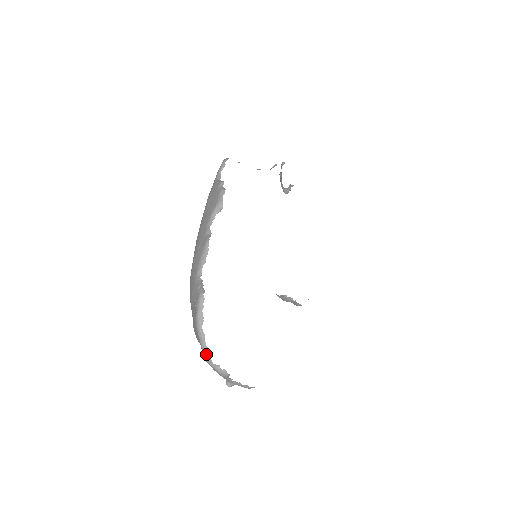
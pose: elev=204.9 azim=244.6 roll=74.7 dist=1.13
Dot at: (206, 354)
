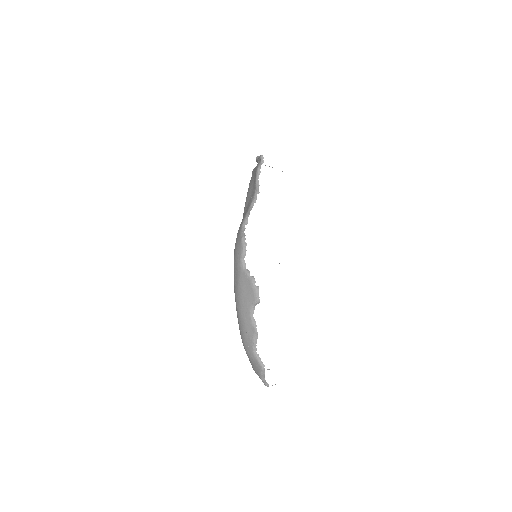
Dot at: (267, 386)
